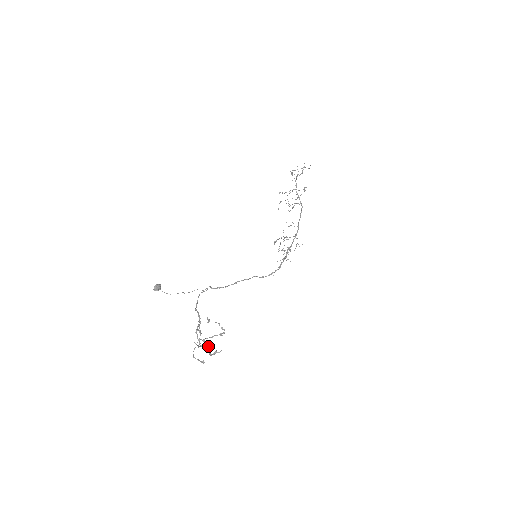
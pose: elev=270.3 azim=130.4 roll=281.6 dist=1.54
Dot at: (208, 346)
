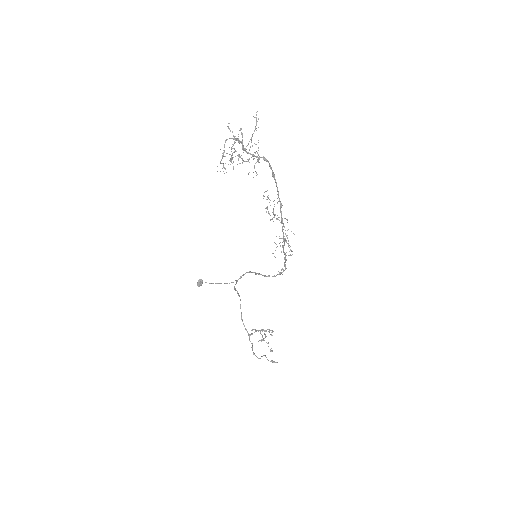
Dot at: occluded
